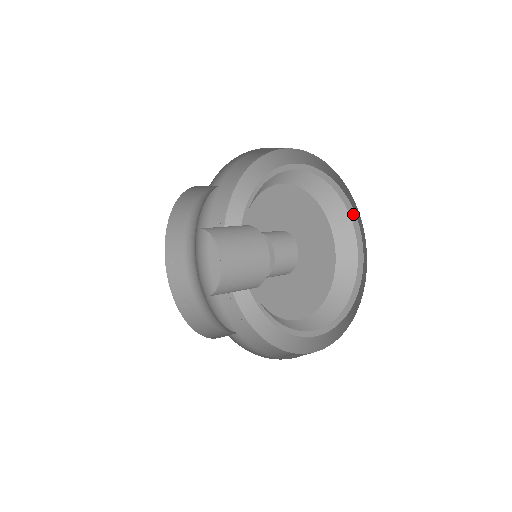
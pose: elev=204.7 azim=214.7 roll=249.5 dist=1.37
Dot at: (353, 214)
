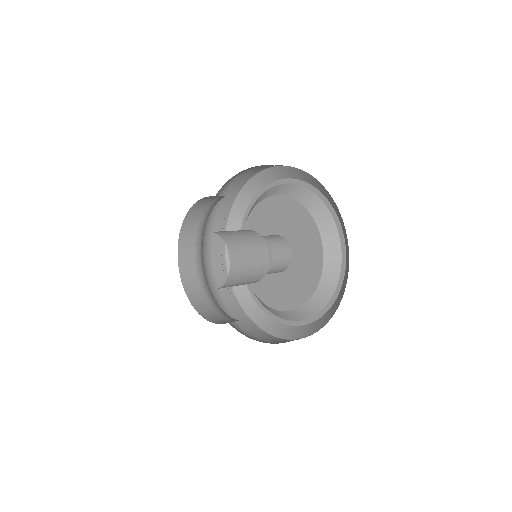
Dot at: (292, 180)
